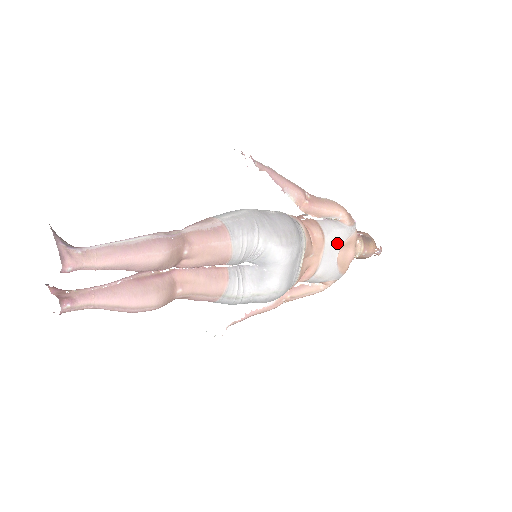
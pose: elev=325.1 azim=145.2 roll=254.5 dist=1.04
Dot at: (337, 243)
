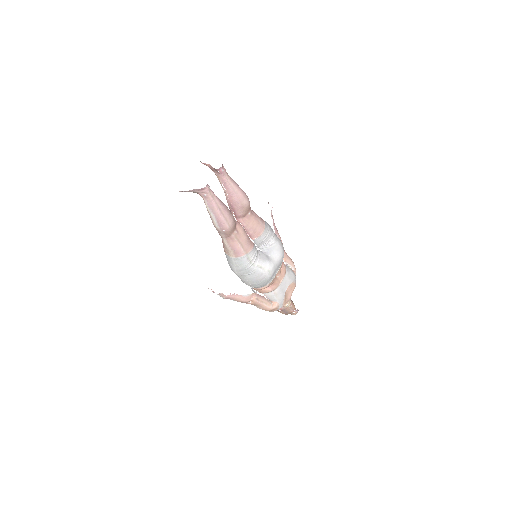
Dot at: (290, 280)
